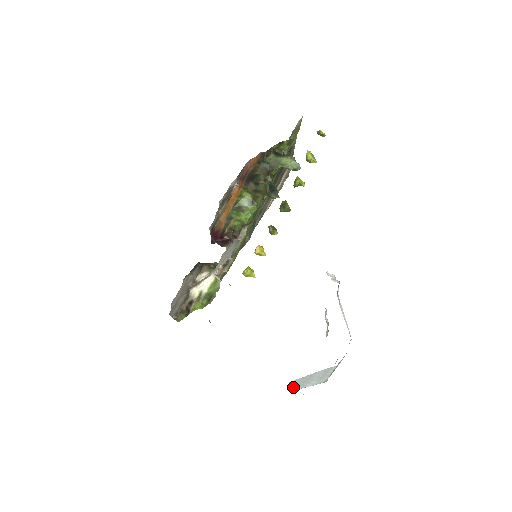
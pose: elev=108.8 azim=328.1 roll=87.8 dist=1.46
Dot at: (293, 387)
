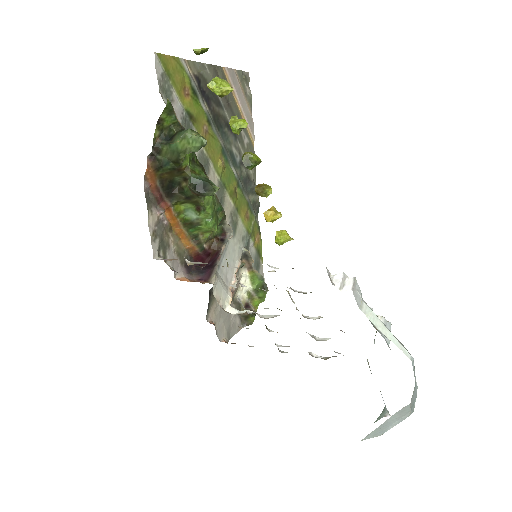
Dot at: (379, 419)
